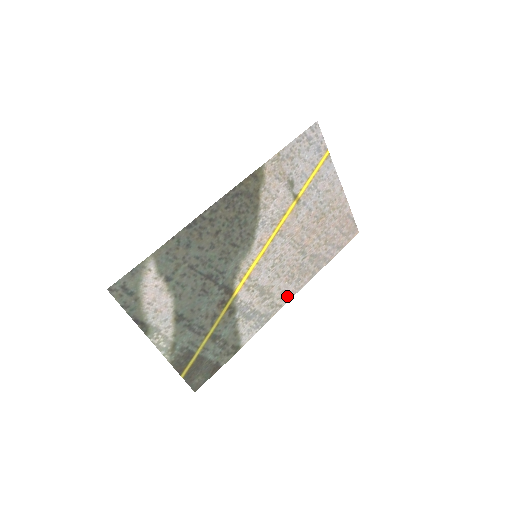
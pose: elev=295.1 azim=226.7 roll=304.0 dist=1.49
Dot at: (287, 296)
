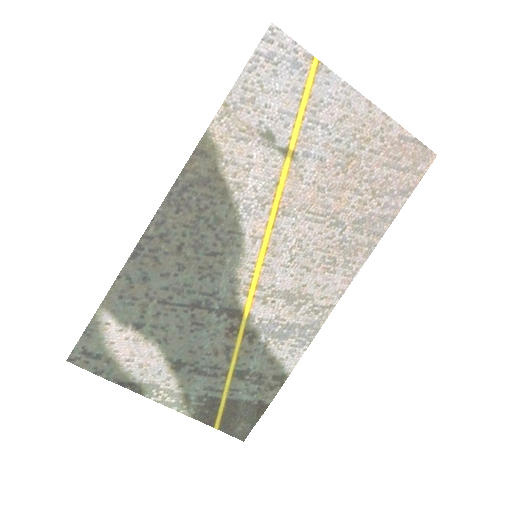
Dot at: (336, 290)
